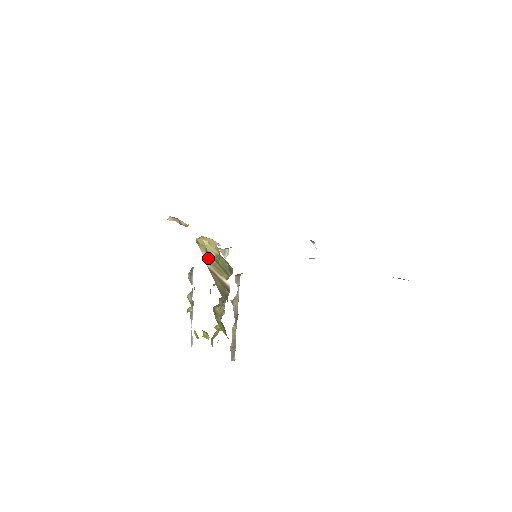
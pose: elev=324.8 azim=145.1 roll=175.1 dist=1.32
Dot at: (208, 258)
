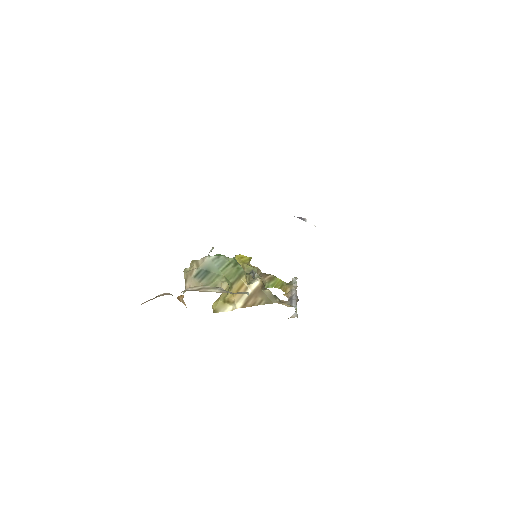
Dot at: (230, 301)
